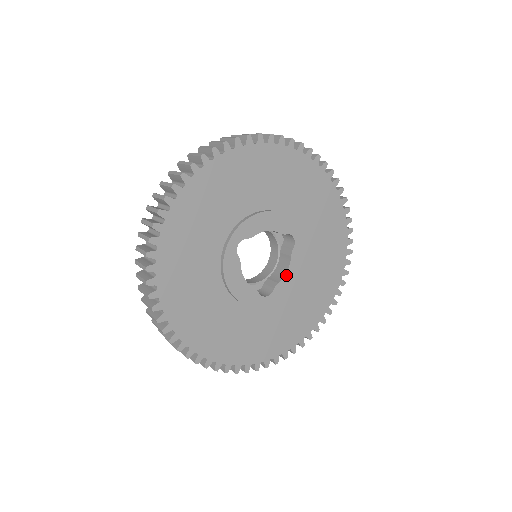
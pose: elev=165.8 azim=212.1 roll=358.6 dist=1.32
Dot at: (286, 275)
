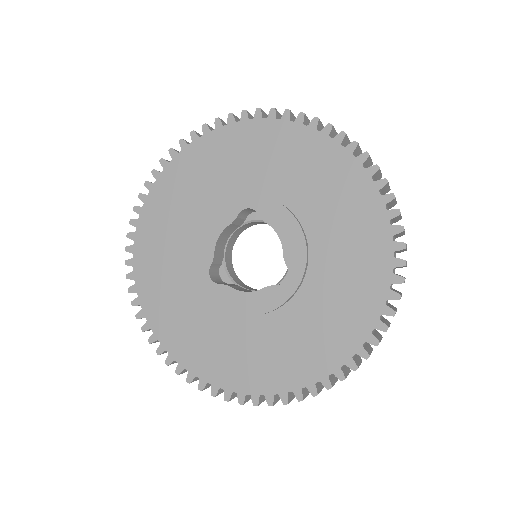
Dot at: (243, 293)
